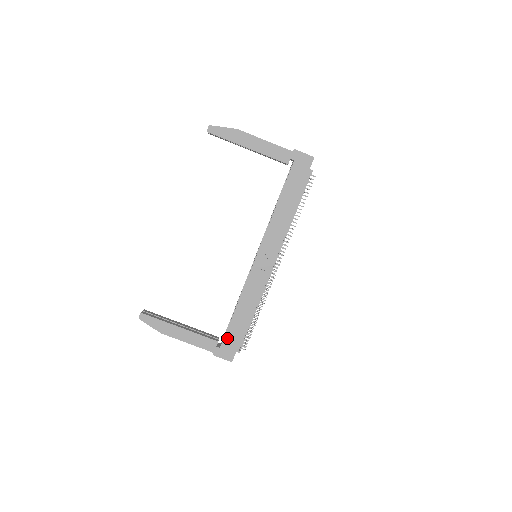
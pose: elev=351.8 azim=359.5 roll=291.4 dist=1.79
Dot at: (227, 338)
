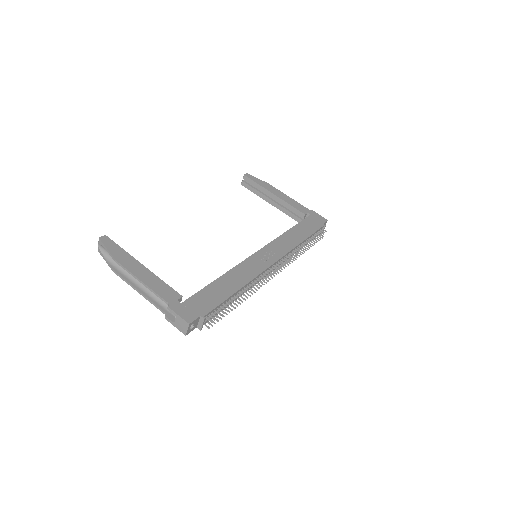
Dot at: (195, 298)
